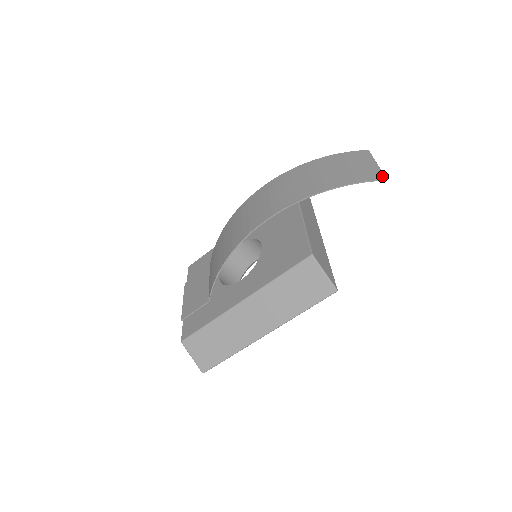
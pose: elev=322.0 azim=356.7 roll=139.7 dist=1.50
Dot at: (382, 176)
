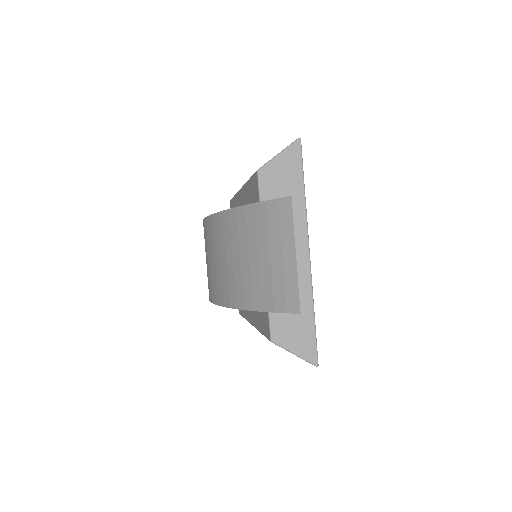
Dot at: (296, 302)
